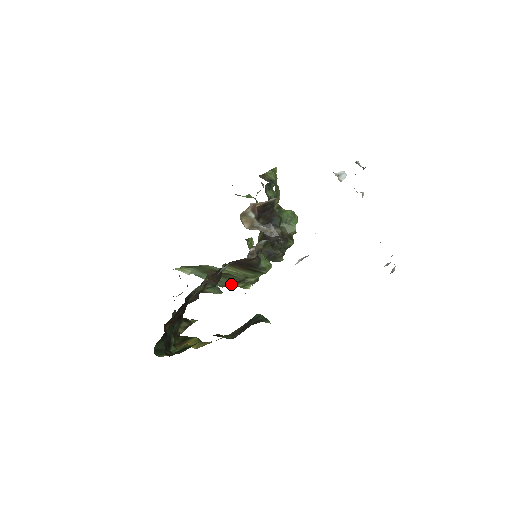
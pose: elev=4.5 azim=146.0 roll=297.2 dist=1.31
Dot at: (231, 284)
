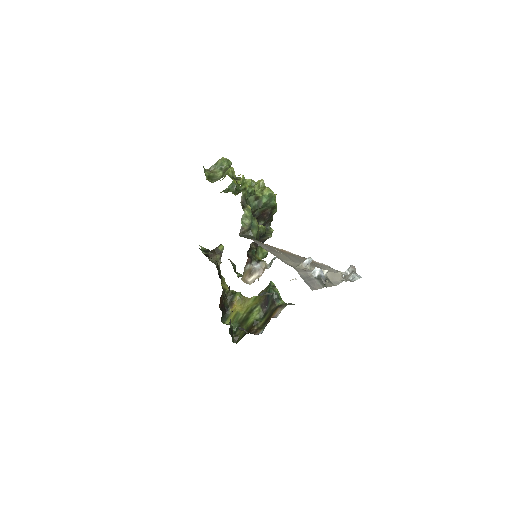
Dot at: occluded
